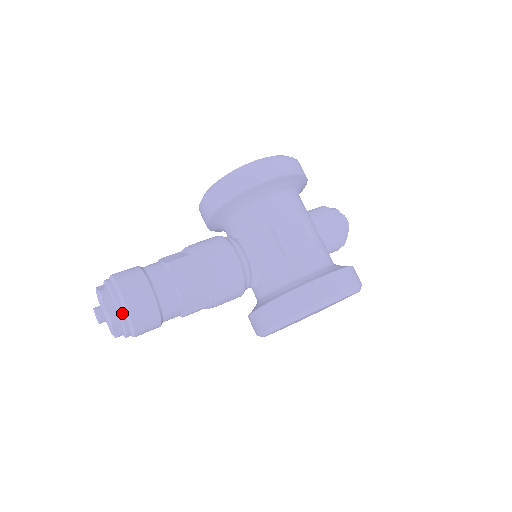
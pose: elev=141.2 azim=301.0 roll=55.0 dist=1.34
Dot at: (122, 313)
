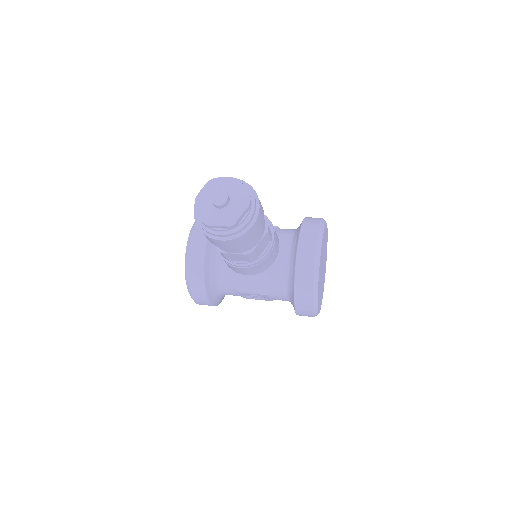
Dot at: occluded
